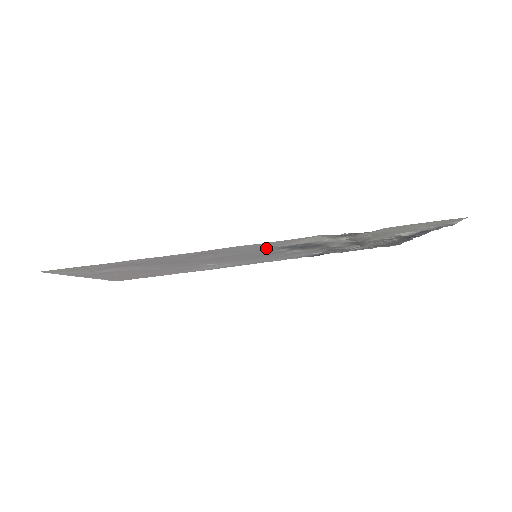
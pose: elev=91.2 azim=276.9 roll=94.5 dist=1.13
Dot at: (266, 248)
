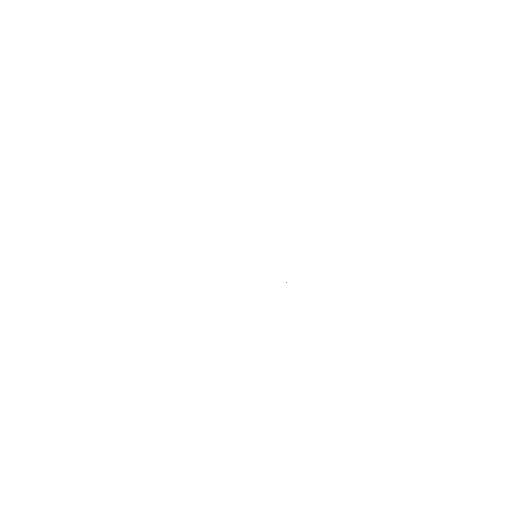
Dot at: occluded
